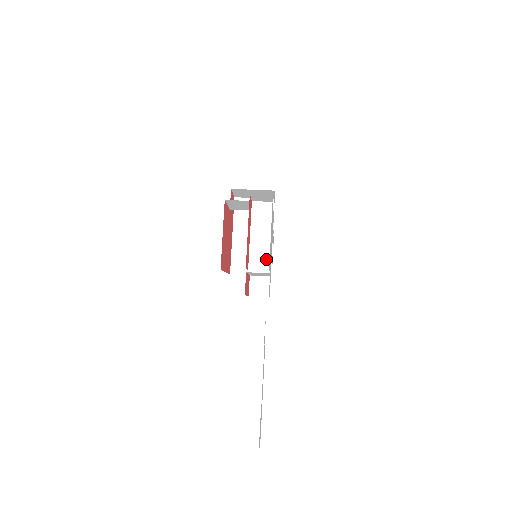
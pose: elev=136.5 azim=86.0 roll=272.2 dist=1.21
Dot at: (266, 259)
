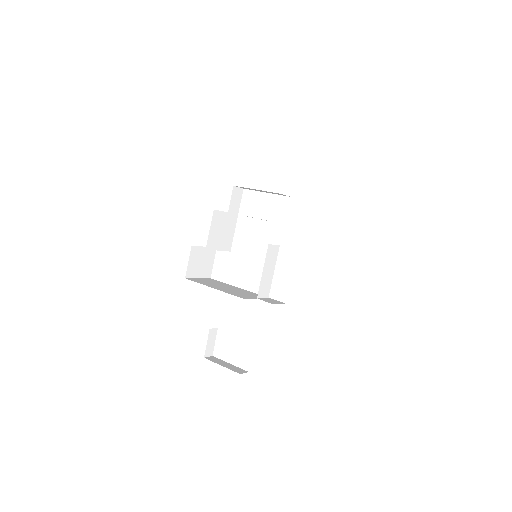
Dot at: occluded
